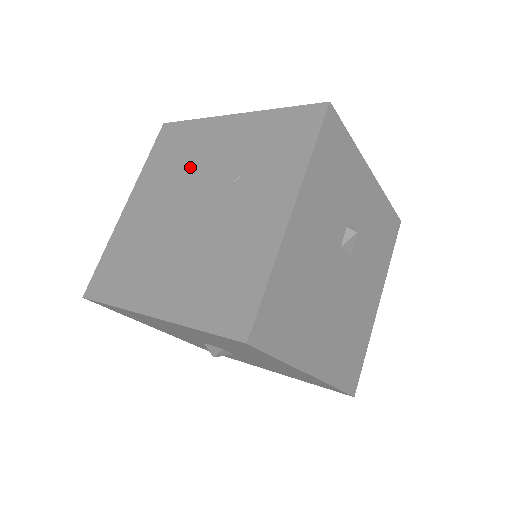
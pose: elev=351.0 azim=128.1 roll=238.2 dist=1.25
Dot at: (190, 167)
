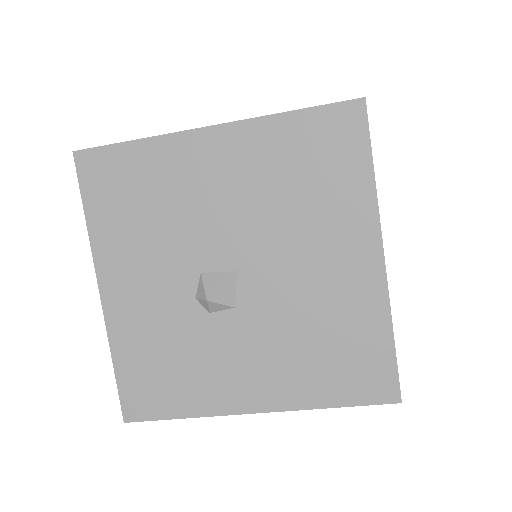
Dot at: occluded
